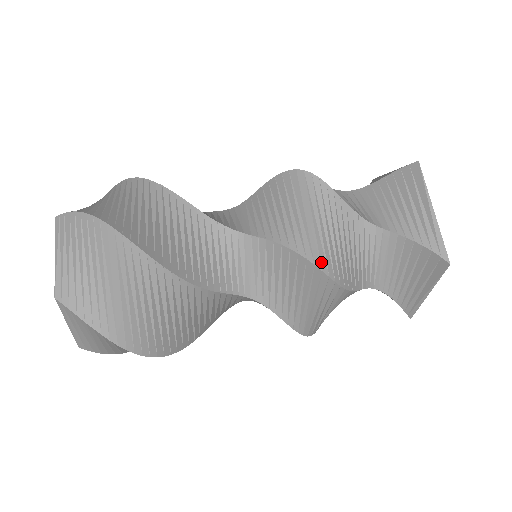
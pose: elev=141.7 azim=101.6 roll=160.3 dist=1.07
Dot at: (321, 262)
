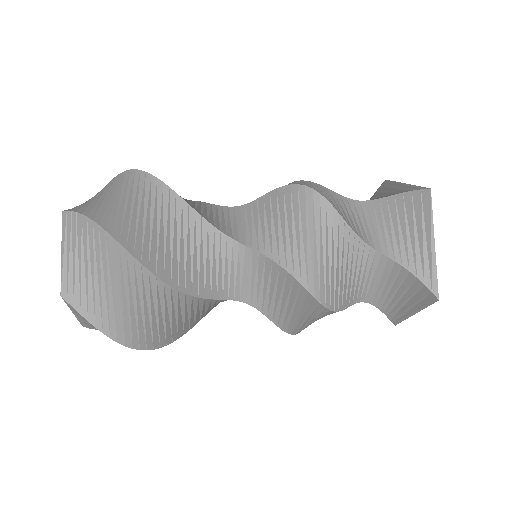
Dot at: (304, 185)
